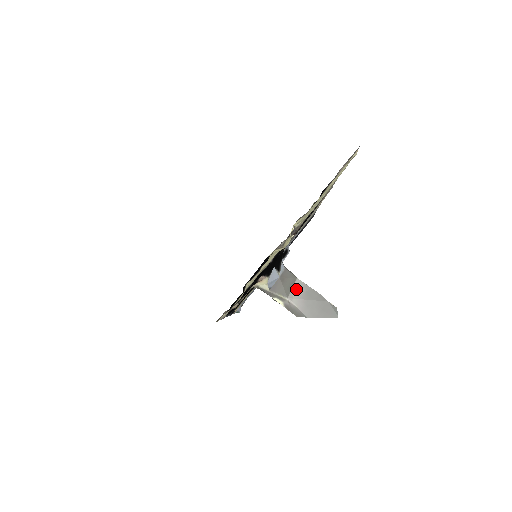
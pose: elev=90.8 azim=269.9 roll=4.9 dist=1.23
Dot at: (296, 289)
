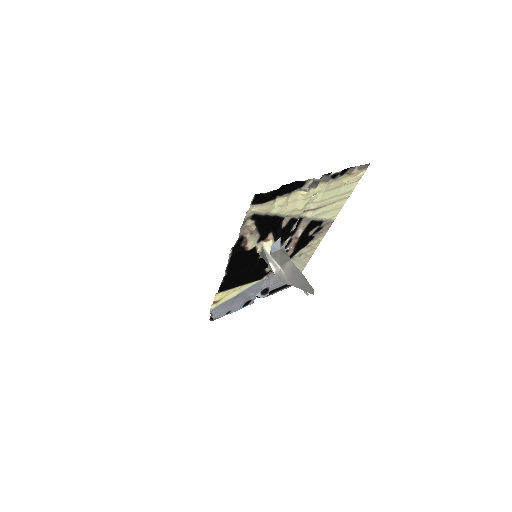
Dot at: (288, 265)
